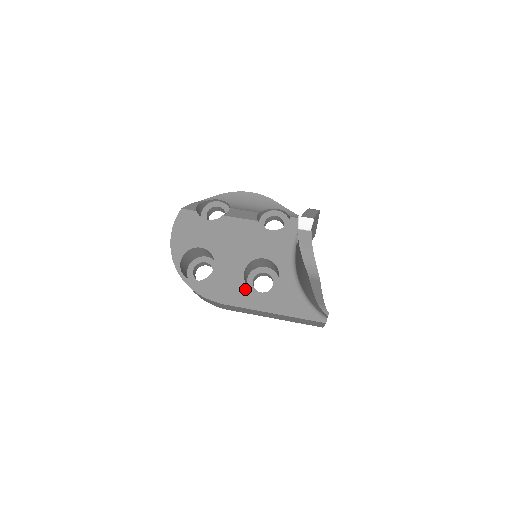
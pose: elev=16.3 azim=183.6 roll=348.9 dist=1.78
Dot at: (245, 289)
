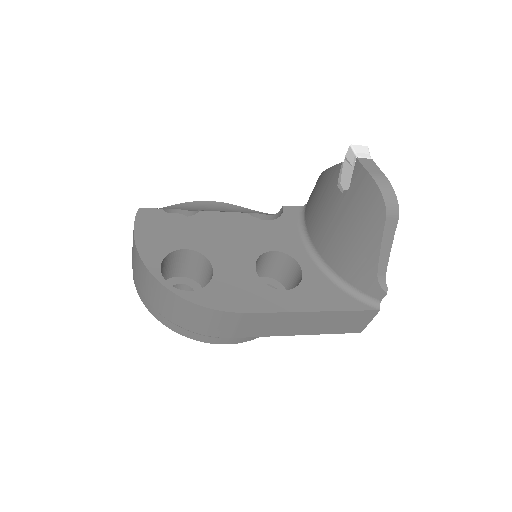
Dot at: (266, 289)
